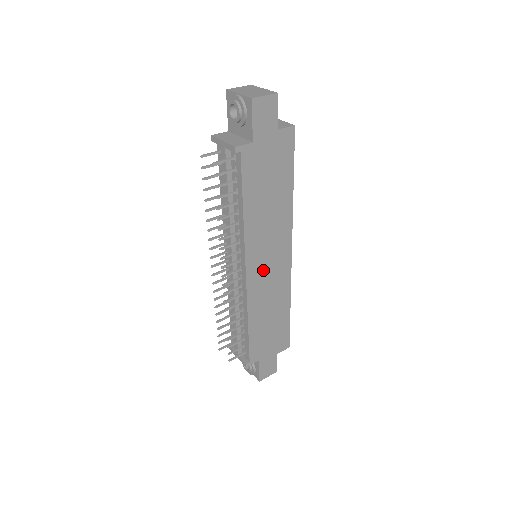
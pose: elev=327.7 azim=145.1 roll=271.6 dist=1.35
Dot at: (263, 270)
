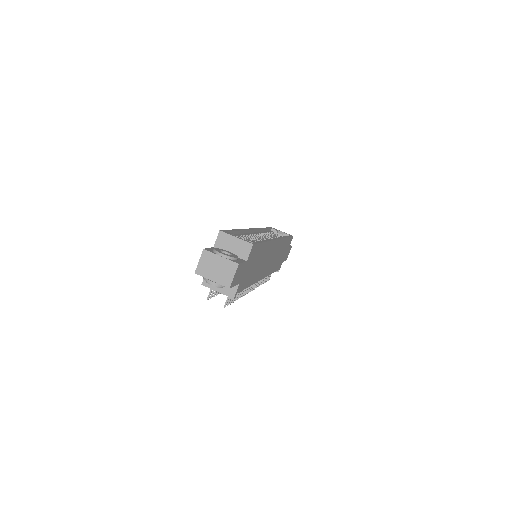
Dot at: (268, 264)
